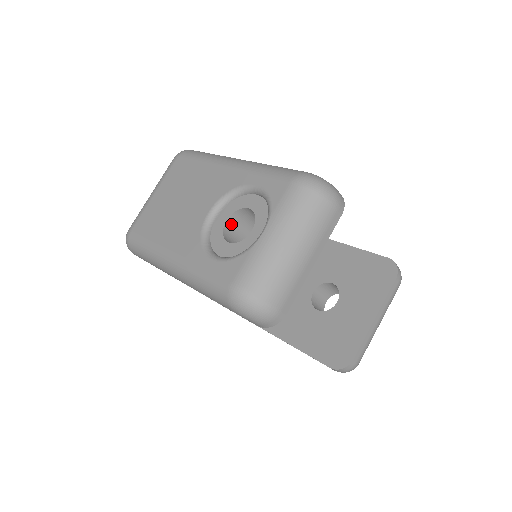
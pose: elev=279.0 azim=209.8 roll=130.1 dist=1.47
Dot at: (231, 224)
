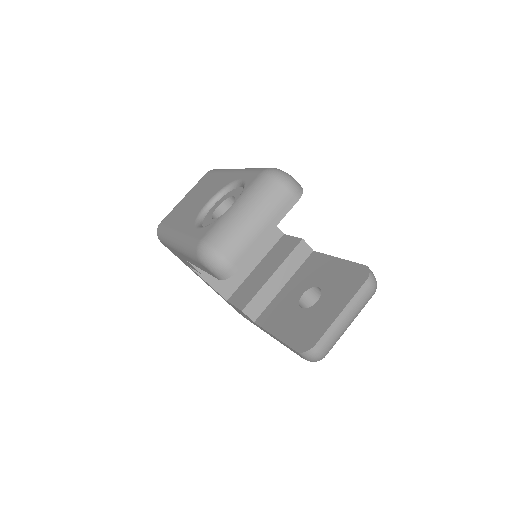
Dot at: (222, 210)
